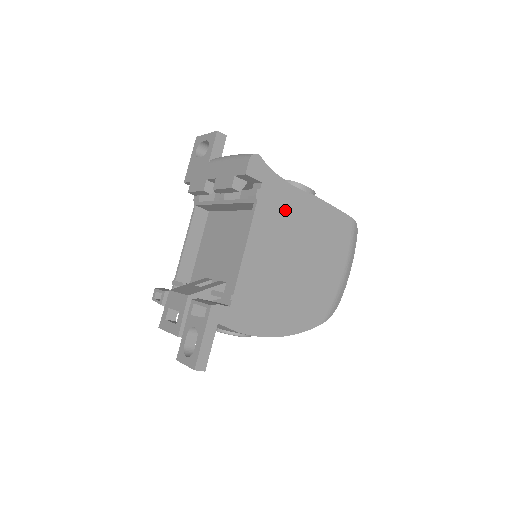
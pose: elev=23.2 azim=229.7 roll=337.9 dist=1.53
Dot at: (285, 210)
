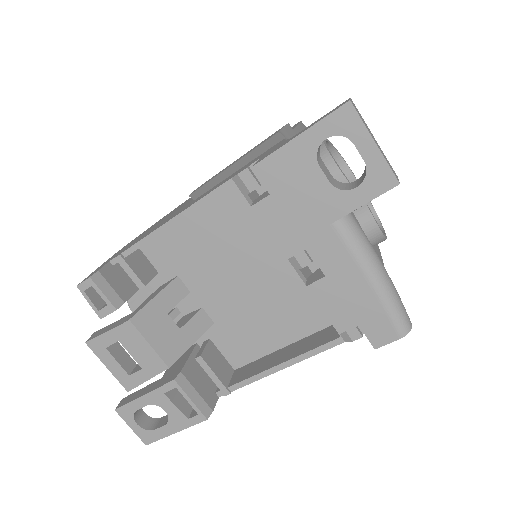
Dot at: occluded
